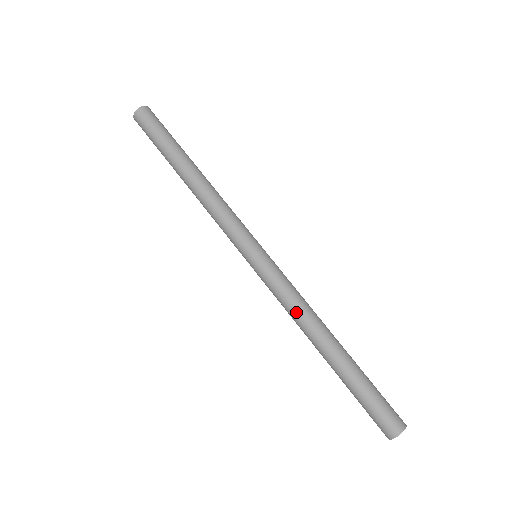
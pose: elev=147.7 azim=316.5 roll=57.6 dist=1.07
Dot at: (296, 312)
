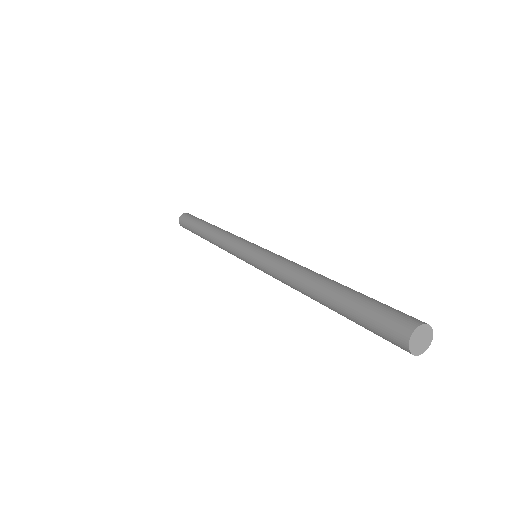
Dot at: (284, 273)
